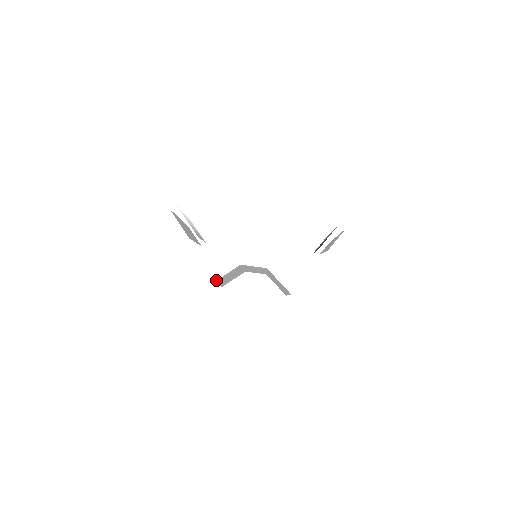
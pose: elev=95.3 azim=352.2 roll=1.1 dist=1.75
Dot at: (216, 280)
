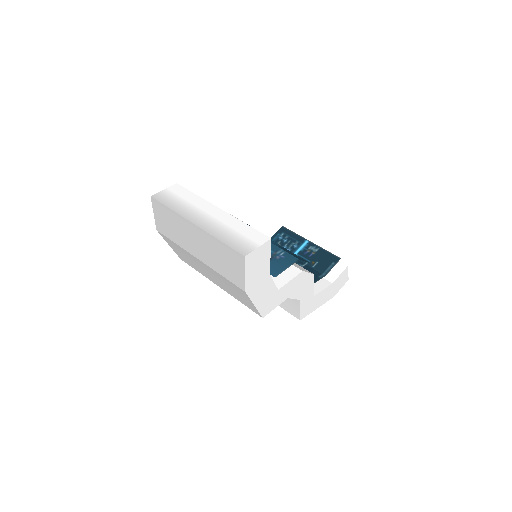
Dot at: occluded
